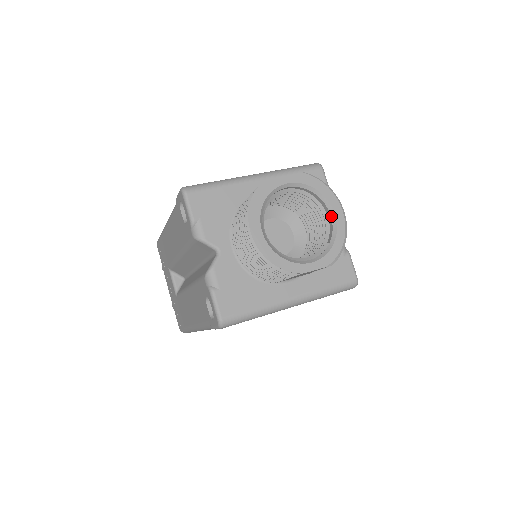
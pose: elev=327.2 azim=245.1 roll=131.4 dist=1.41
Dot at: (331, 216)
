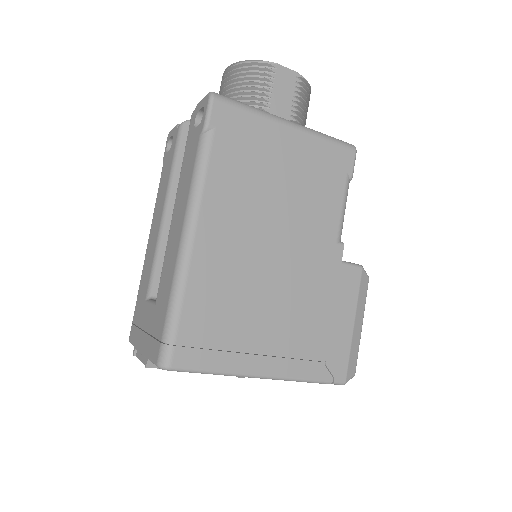
Dot at: occluded
